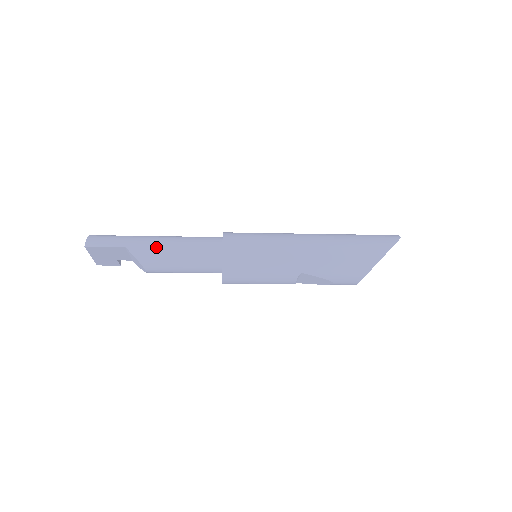
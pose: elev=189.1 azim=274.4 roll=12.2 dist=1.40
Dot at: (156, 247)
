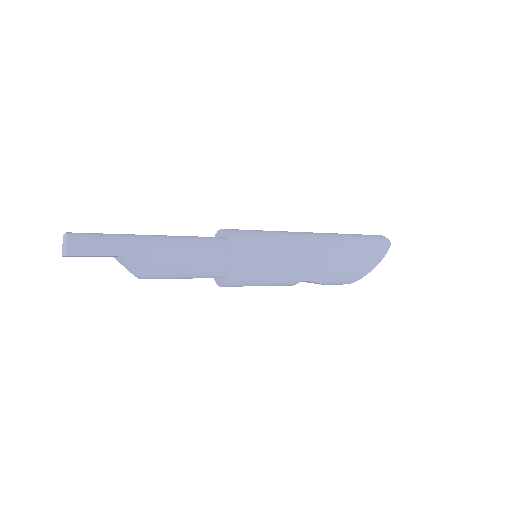
Dot at: (158, 256)
